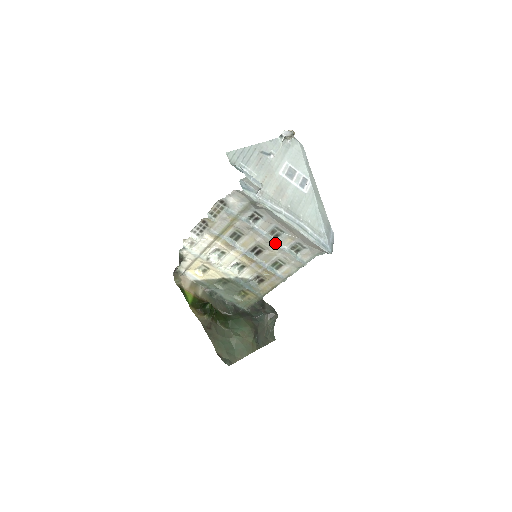
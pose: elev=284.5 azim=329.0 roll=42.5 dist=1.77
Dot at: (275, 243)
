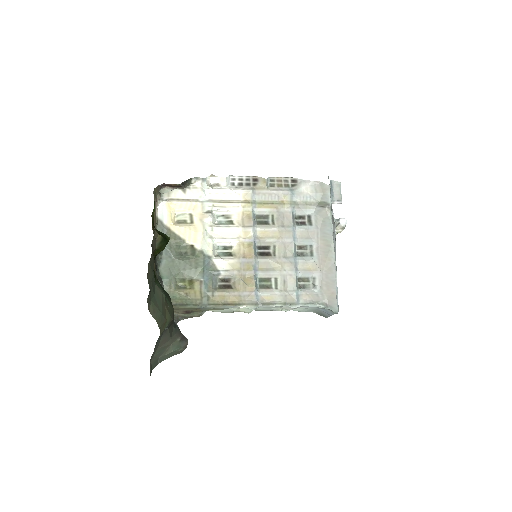
Dot at: (294, 257)
